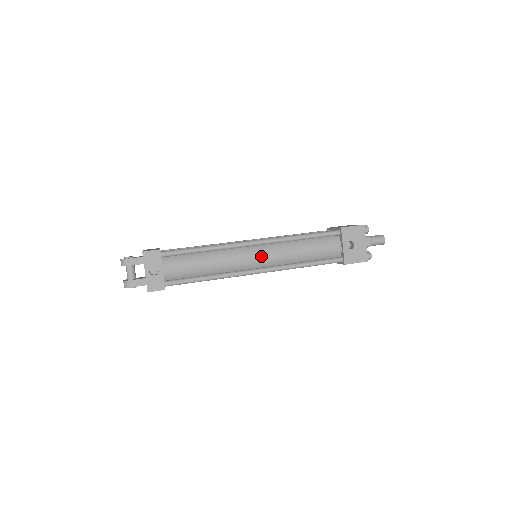
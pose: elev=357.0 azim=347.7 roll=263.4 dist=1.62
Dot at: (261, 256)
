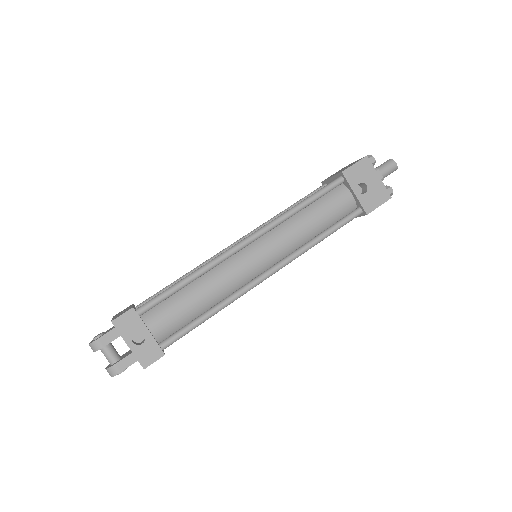
Dot at: (263, 253)
